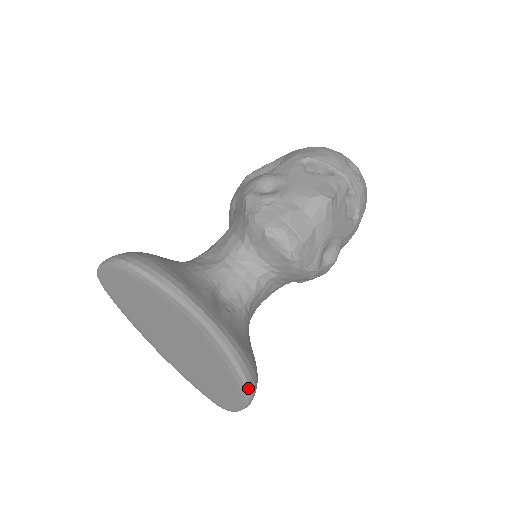
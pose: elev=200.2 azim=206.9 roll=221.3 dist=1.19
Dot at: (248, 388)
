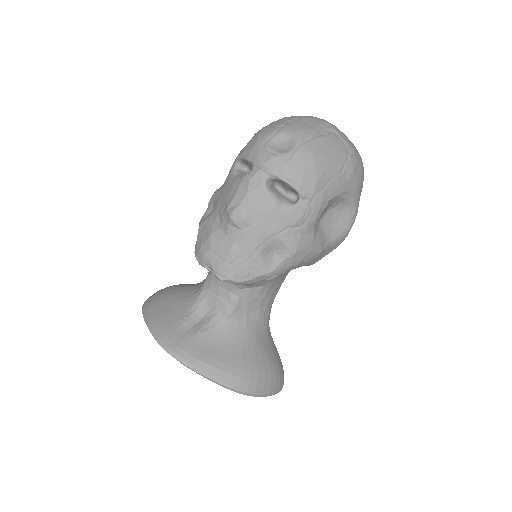
Dot at: (231, 389)
